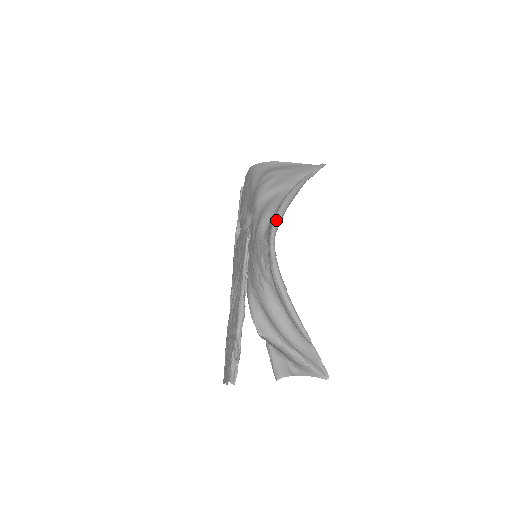
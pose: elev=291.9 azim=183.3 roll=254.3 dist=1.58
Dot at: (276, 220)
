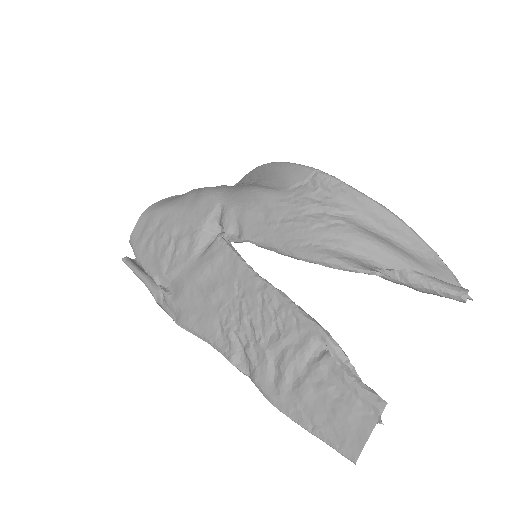
Dot at: (292, 163)
